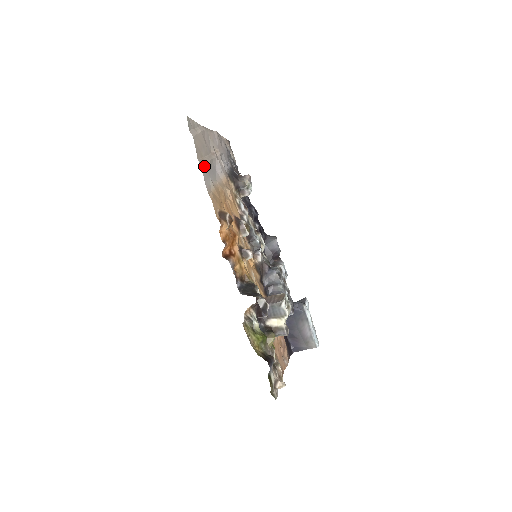
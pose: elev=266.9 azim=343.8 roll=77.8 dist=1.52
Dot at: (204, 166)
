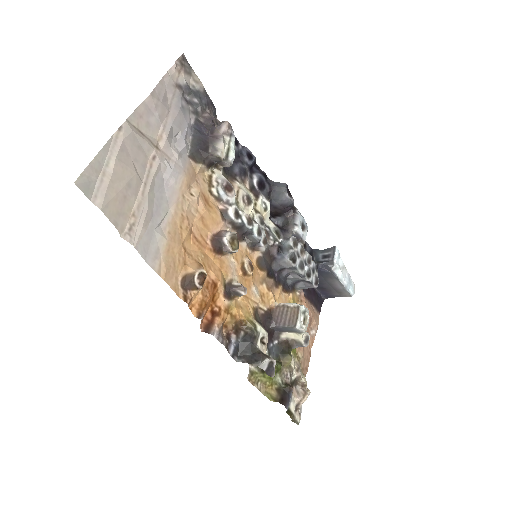
Dot at: (137, 234)
